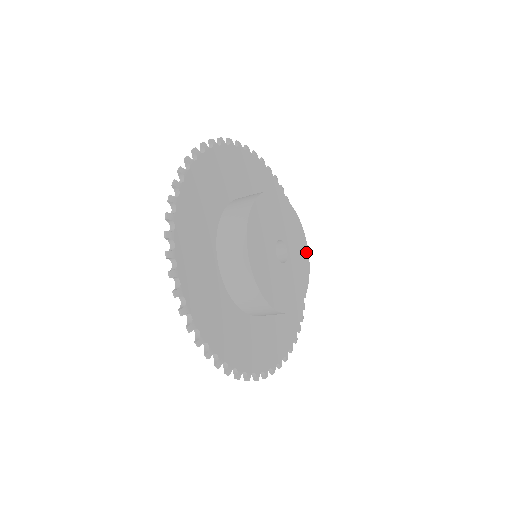
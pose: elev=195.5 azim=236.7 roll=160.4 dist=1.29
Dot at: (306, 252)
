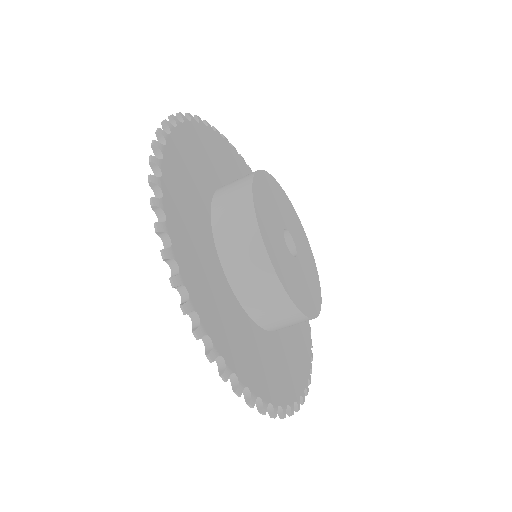
Dot at: (311, 253)
